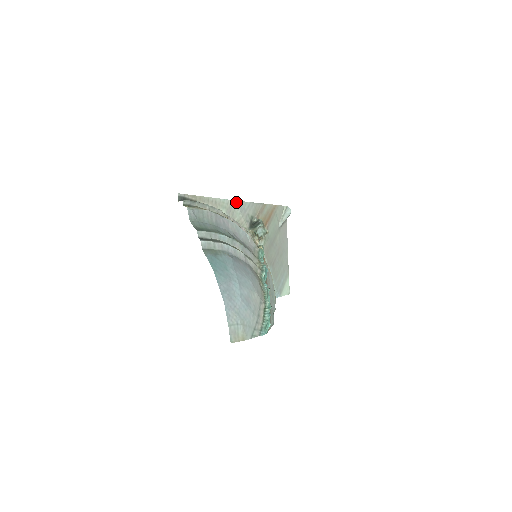
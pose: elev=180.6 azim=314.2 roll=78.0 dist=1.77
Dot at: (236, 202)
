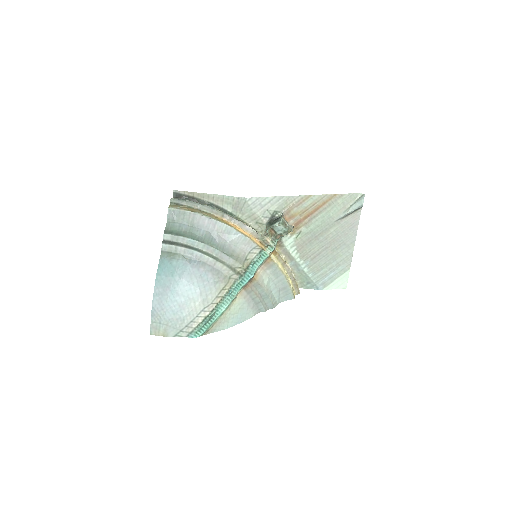
Dot at: (245, 199)
